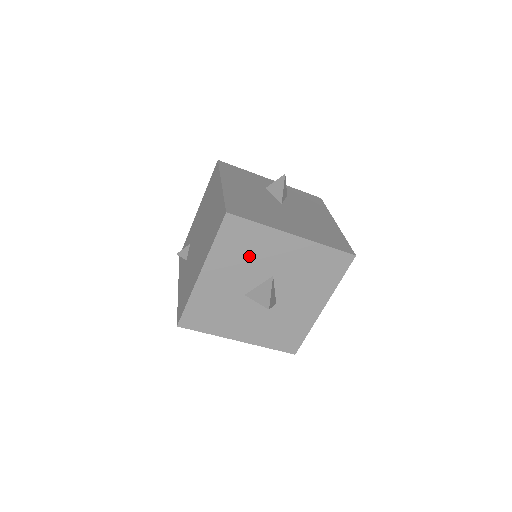
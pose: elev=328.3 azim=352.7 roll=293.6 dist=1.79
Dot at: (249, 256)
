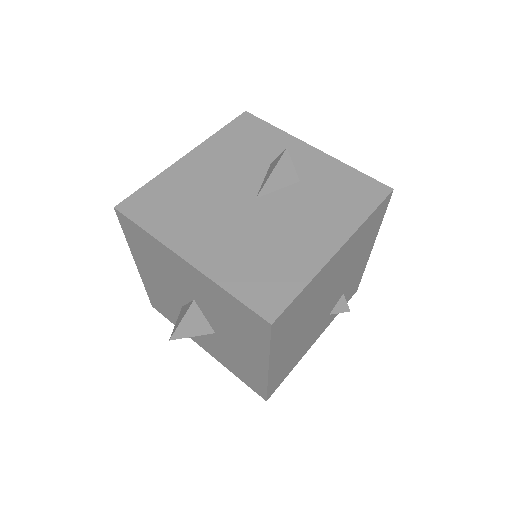
Dot at: (161, 266)
